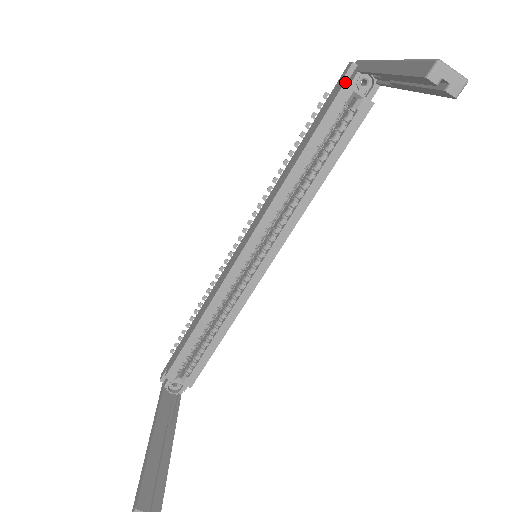
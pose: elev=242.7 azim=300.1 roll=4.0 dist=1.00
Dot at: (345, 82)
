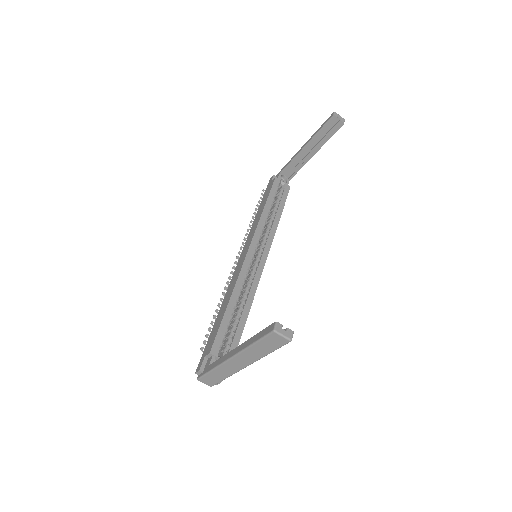
Dot at: occluded
